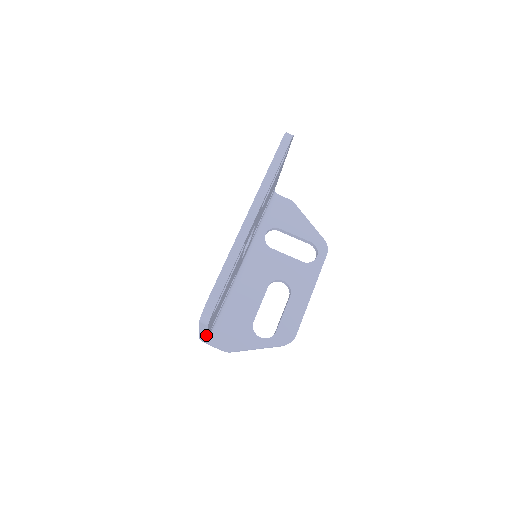
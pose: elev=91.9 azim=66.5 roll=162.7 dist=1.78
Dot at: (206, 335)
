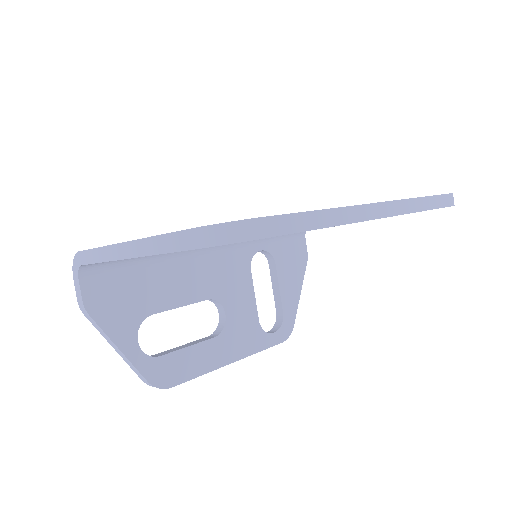
Dot at: (123, 258)
